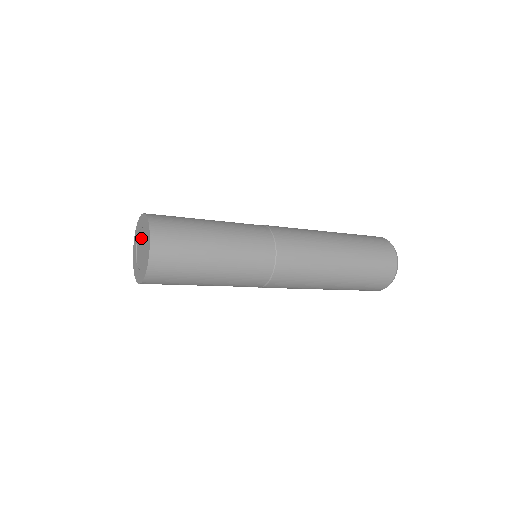
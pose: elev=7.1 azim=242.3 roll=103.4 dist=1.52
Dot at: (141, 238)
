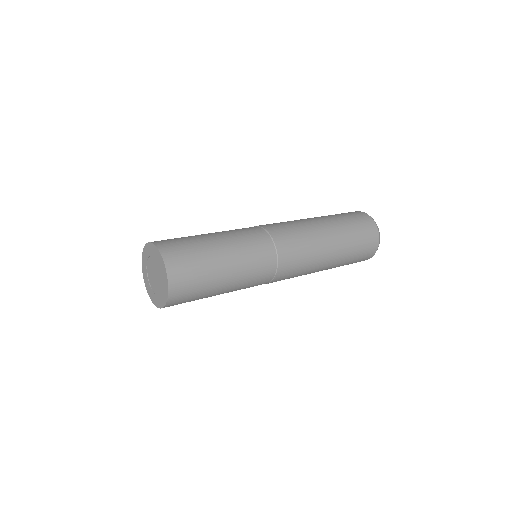
Dot at: (154, 266)
